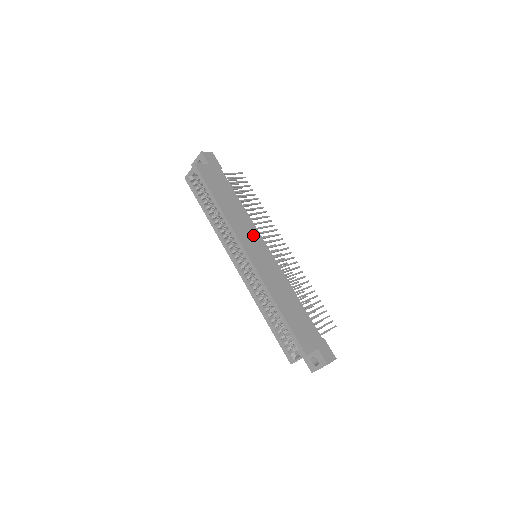
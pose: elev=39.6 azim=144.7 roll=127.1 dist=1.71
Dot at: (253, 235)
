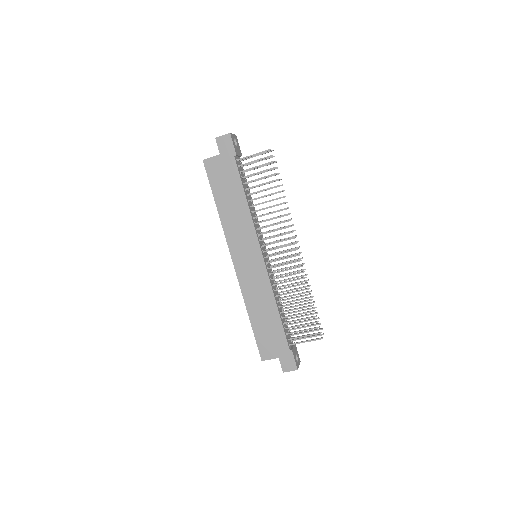
Dot at: (248, 241)
